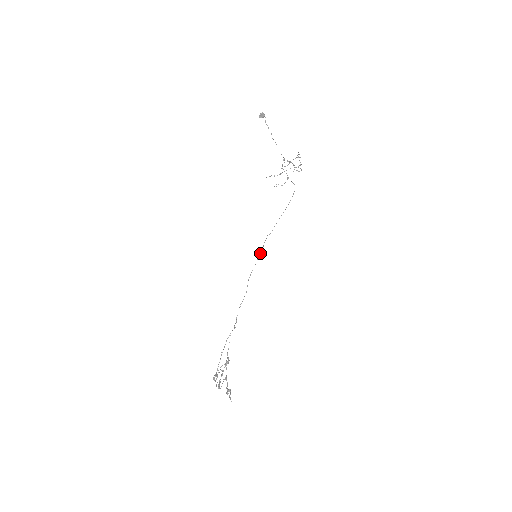
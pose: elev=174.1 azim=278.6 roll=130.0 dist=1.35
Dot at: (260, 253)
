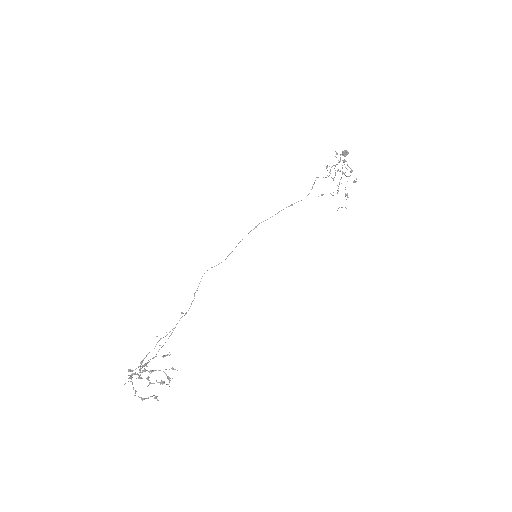
Dot at: (242, 239)
